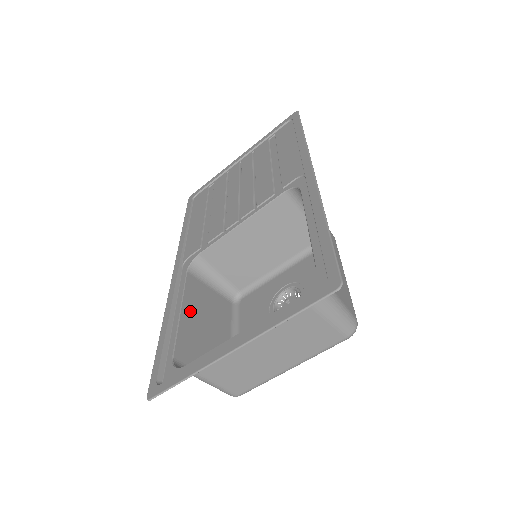
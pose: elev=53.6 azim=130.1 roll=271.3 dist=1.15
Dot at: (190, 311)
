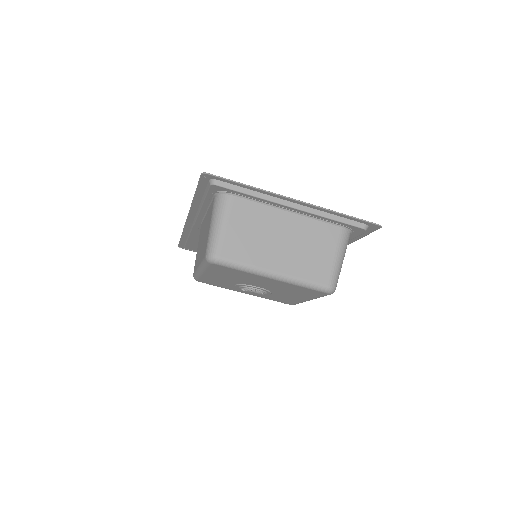
Dot at: occluded
